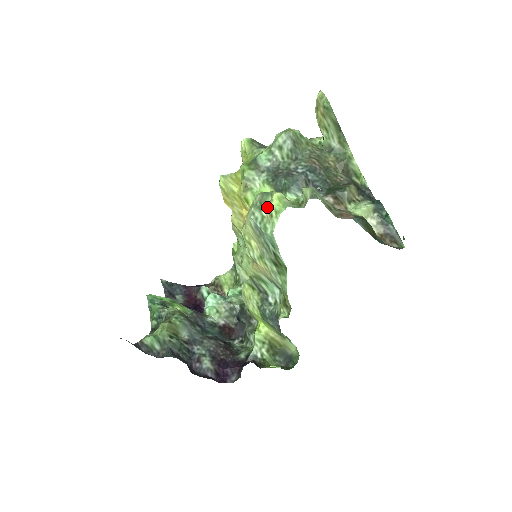
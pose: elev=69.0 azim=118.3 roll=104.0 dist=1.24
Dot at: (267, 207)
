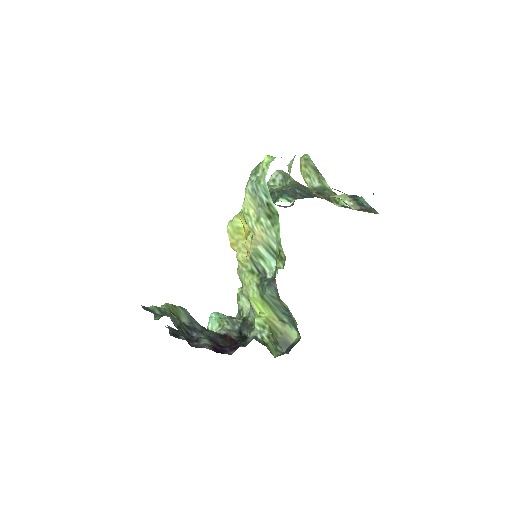
Dot at: (260, 168)
